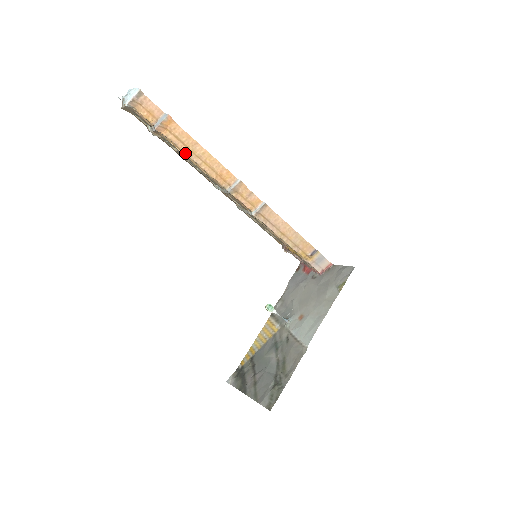
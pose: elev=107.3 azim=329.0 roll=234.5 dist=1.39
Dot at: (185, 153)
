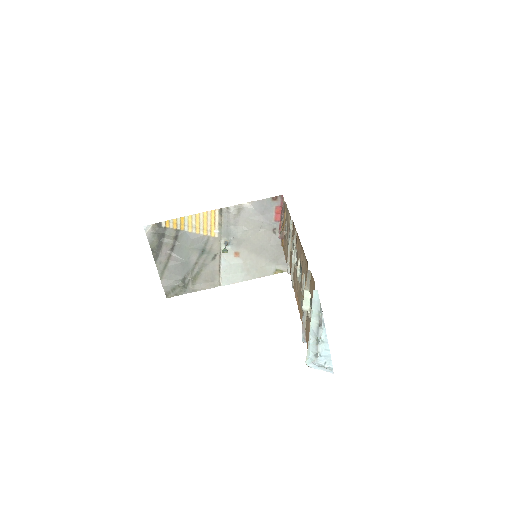
Dot at: (300, 315)
